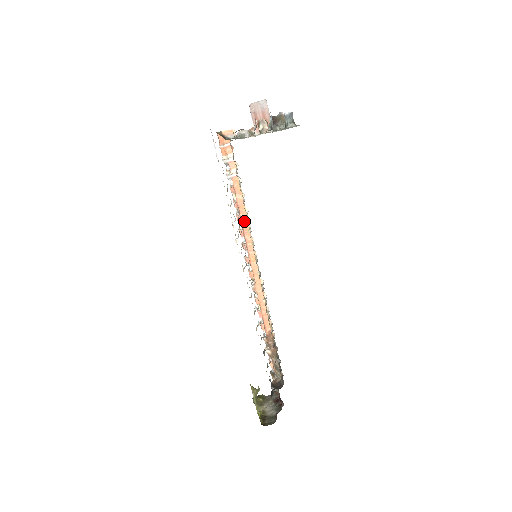
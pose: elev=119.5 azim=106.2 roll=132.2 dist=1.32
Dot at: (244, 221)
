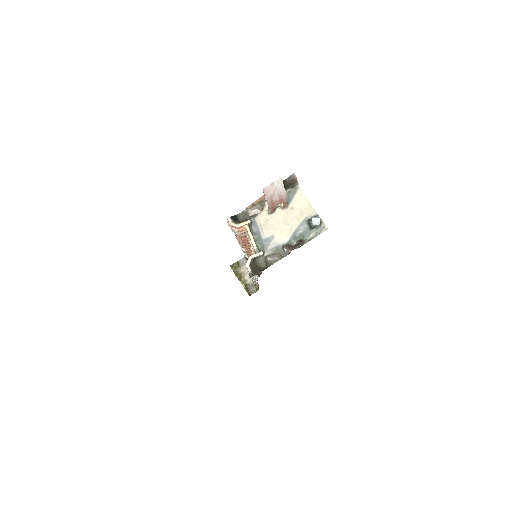
Dot at: (246, 242)
